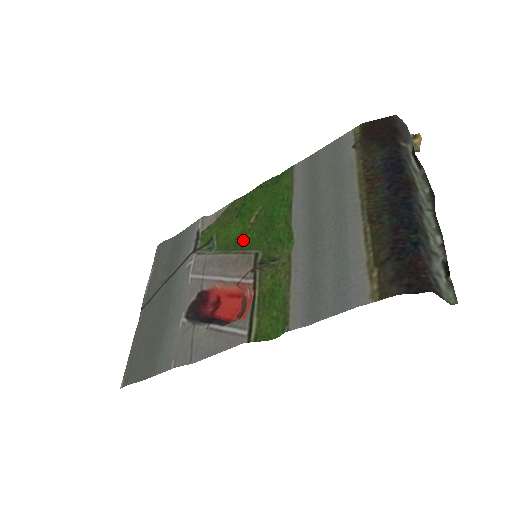
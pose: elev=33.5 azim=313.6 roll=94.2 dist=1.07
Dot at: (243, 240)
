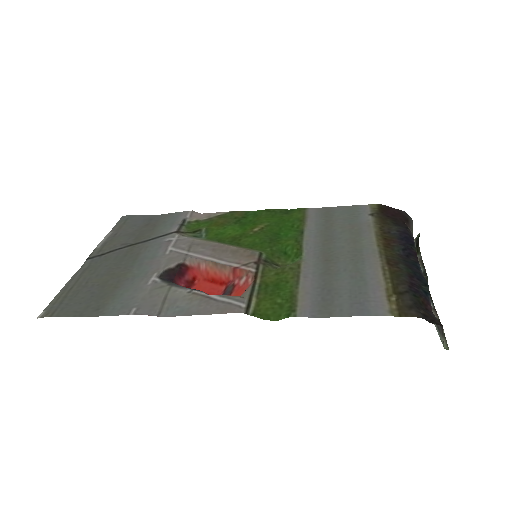
Dot at: (242, 240)
